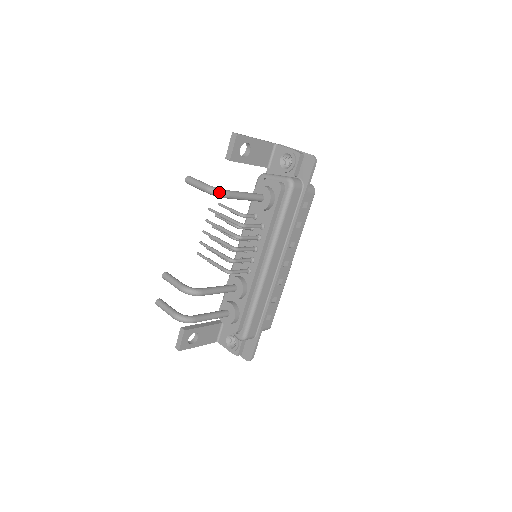
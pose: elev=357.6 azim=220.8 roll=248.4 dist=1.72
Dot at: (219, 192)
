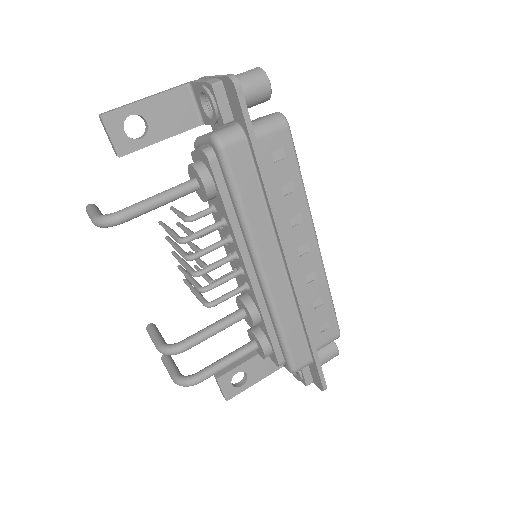
Dot at: (105, 221)
